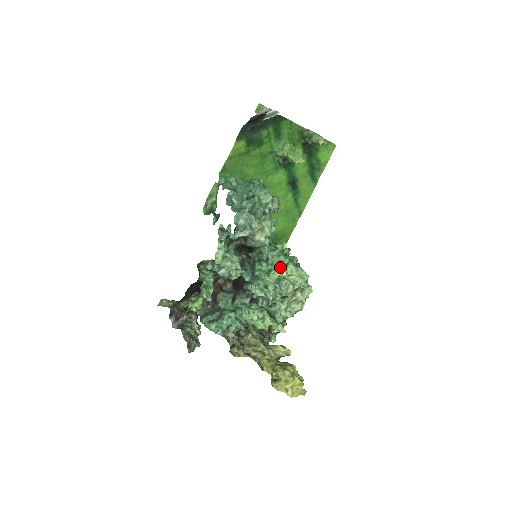
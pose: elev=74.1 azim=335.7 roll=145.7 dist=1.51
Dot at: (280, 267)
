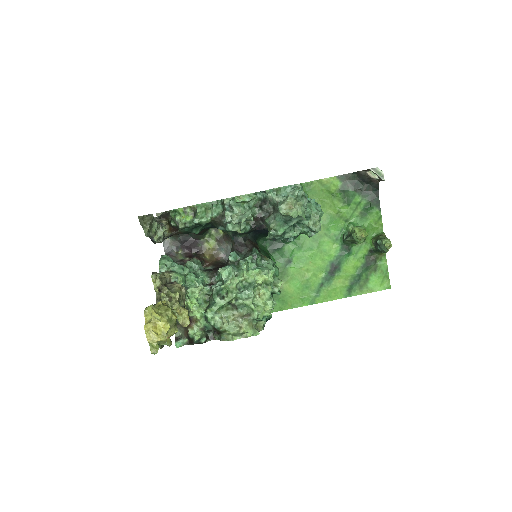
Dot at: (262, 275)
